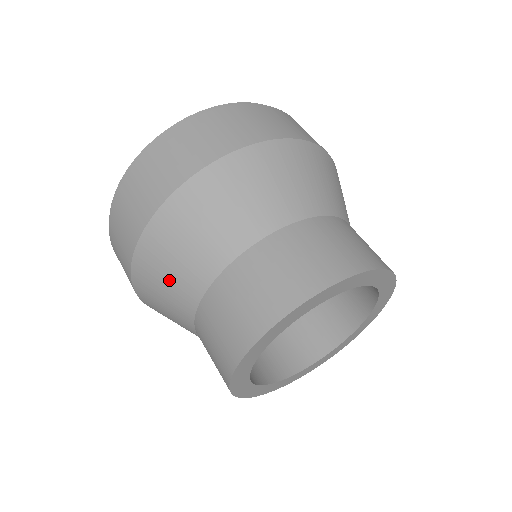
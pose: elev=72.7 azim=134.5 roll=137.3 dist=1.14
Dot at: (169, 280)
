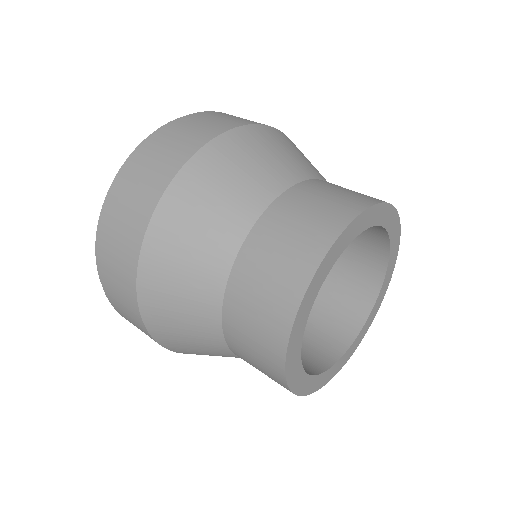
Dot at: (190, 337)
